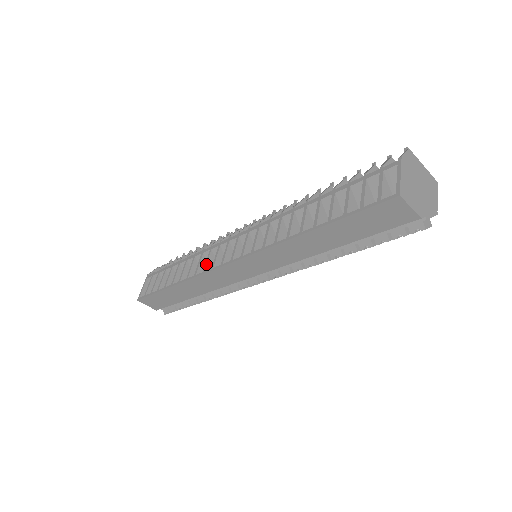
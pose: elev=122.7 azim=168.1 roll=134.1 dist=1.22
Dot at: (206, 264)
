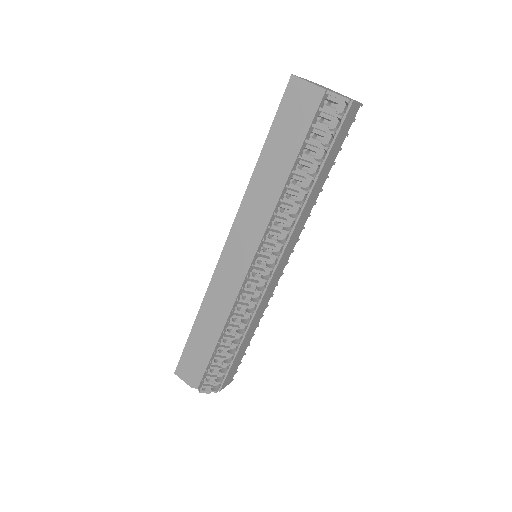
Dot at: occluded
